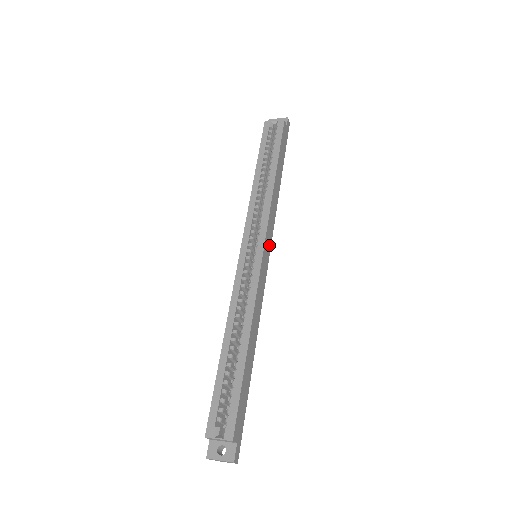
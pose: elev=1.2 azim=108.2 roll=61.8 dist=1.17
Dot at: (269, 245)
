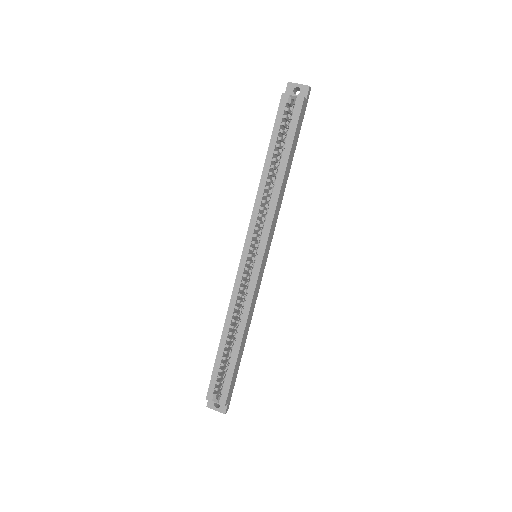
Dot at: (269, 246)
